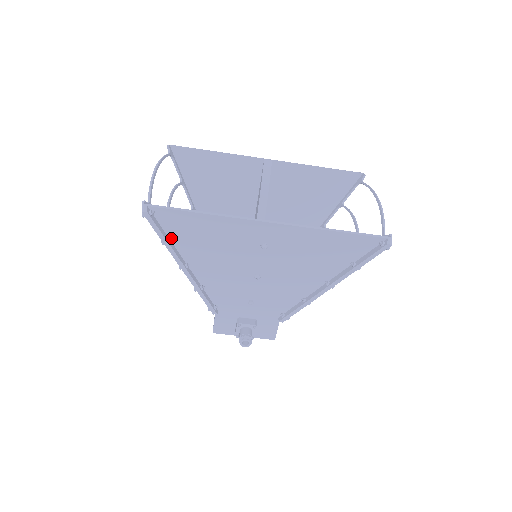
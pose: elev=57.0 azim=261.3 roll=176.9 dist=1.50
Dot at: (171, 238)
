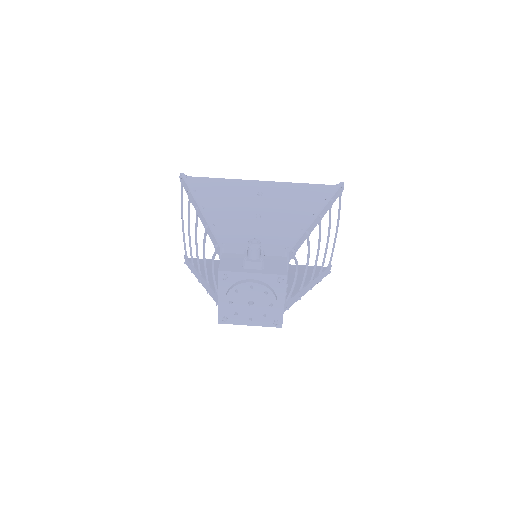
Dot at: occluded
